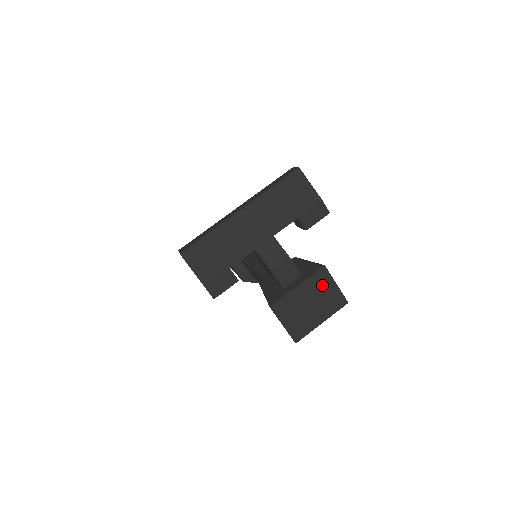
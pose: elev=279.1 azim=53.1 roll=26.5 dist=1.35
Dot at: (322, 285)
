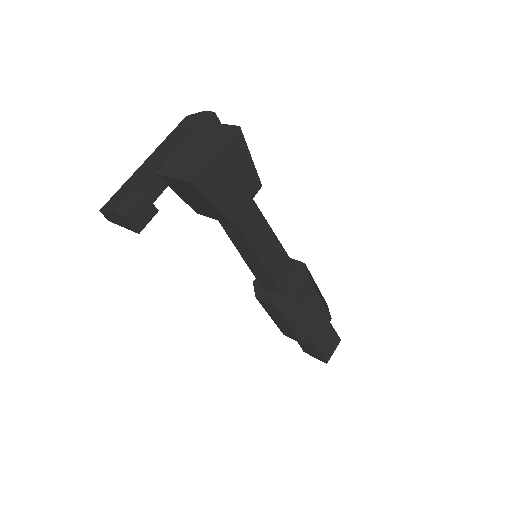
Dot at: (204, 133)
